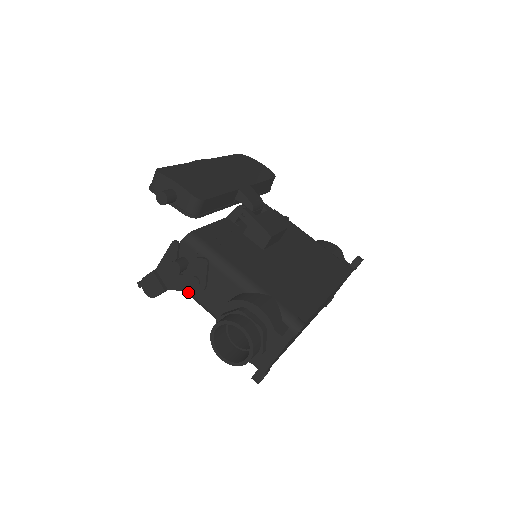
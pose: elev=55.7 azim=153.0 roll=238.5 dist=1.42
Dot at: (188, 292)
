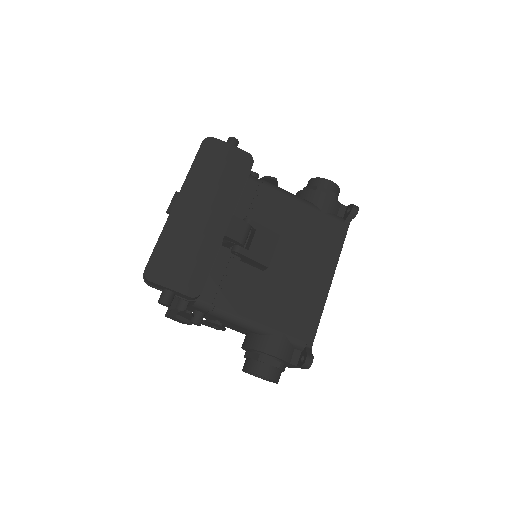
Dot at: occluded
